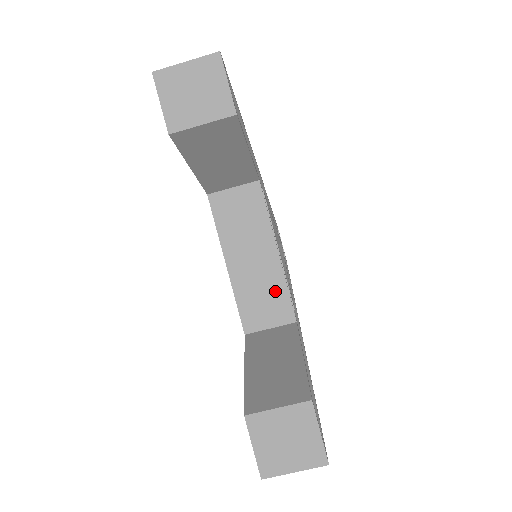
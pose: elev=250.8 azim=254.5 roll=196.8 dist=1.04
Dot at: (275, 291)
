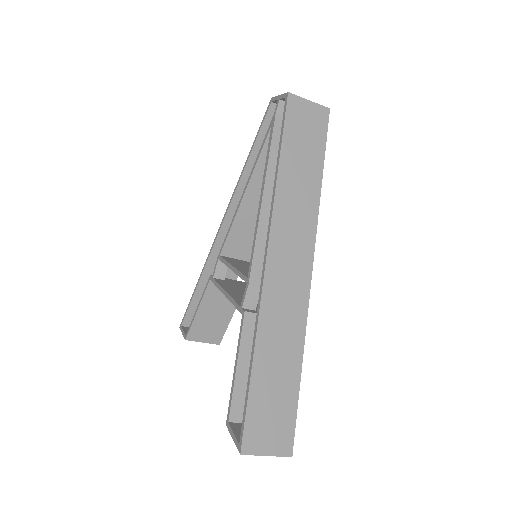
Dot at: occluded
